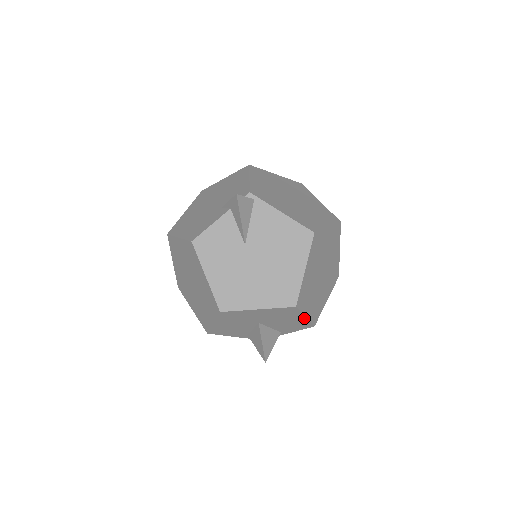
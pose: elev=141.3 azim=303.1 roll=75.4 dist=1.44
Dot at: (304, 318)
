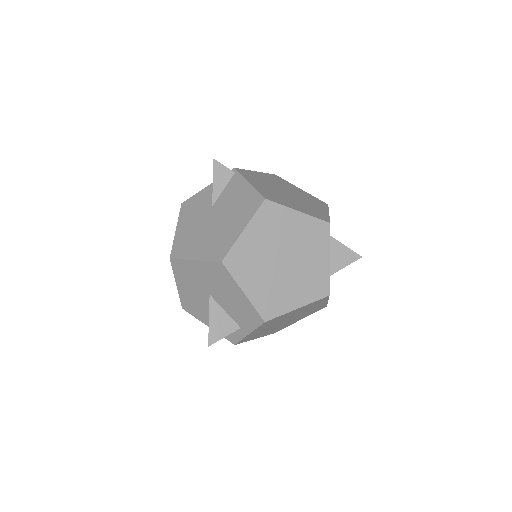
Dot at: (244, 295)
